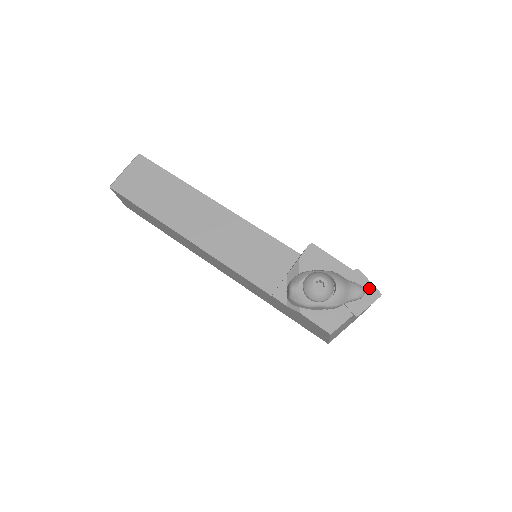
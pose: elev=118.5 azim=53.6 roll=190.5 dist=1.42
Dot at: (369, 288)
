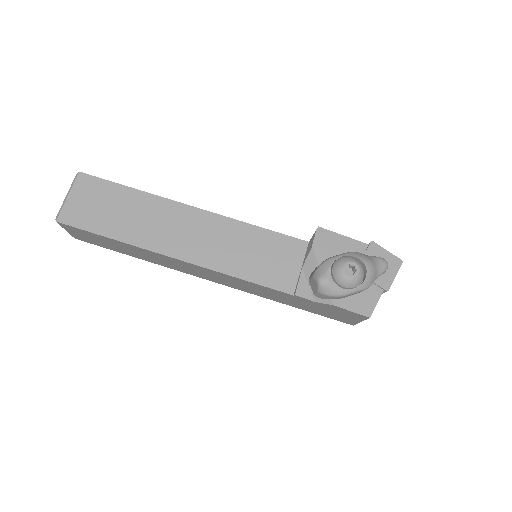
Dot at: (389, 258)
